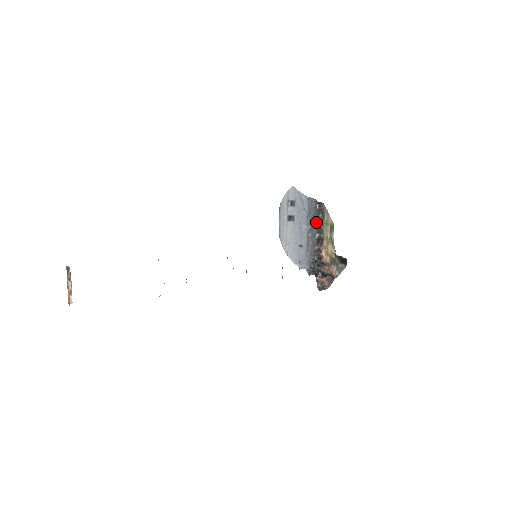
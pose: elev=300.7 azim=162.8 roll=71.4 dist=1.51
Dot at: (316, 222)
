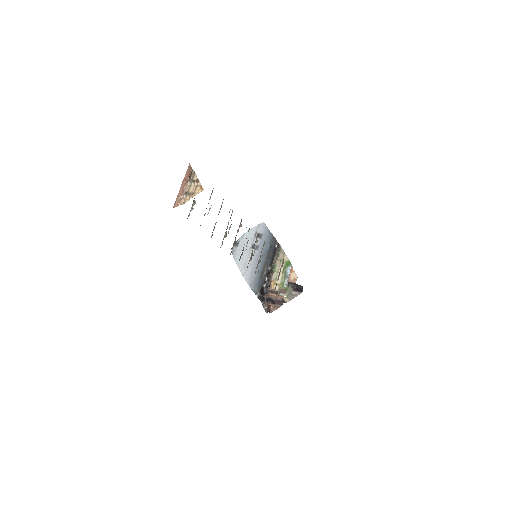
Dot at: (271, 257)
